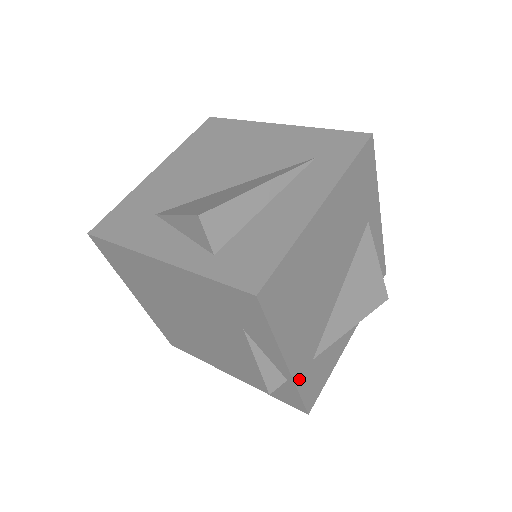
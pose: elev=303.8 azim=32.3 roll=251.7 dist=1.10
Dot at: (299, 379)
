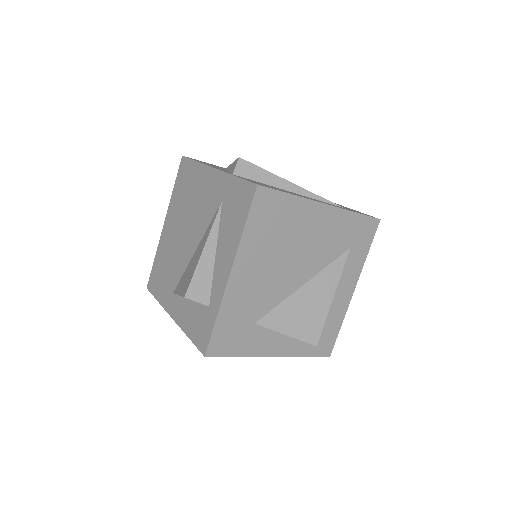
Dot at: occluded
